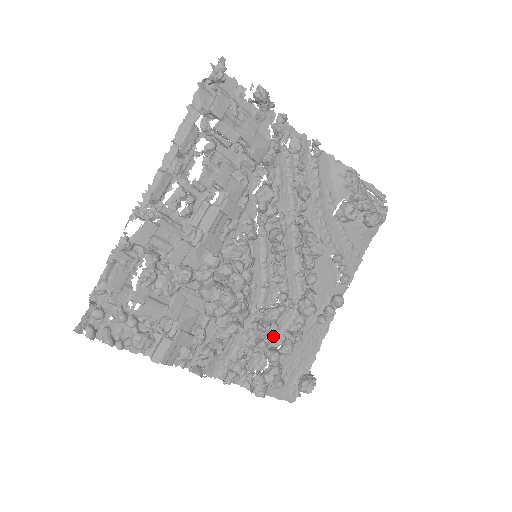
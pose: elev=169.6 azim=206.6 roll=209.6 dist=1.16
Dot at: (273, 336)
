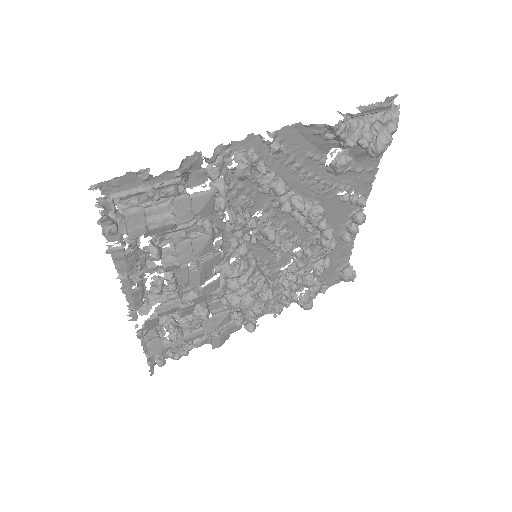
Dot at: (302, 281)
